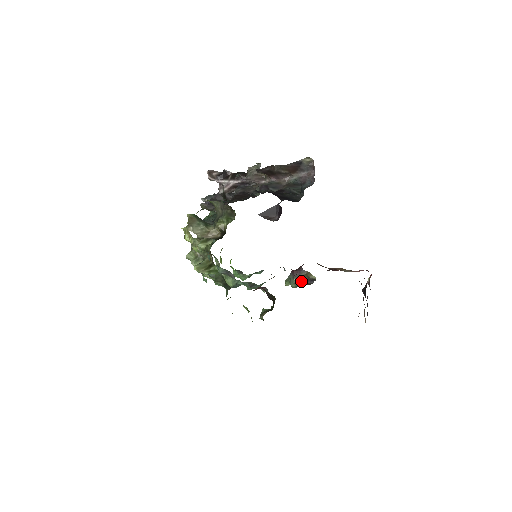
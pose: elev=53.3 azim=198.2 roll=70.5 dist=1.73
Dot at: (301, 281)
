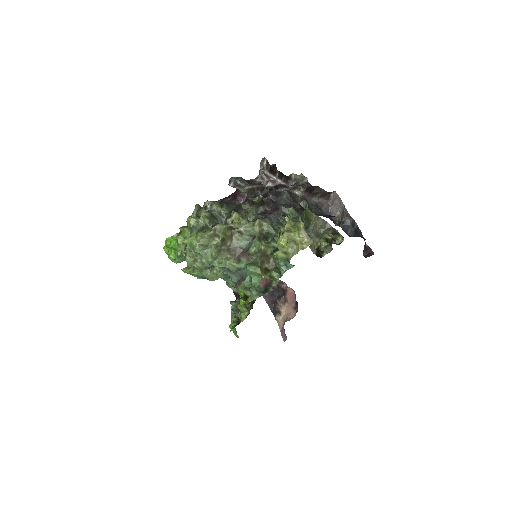
Dot at: occluded
